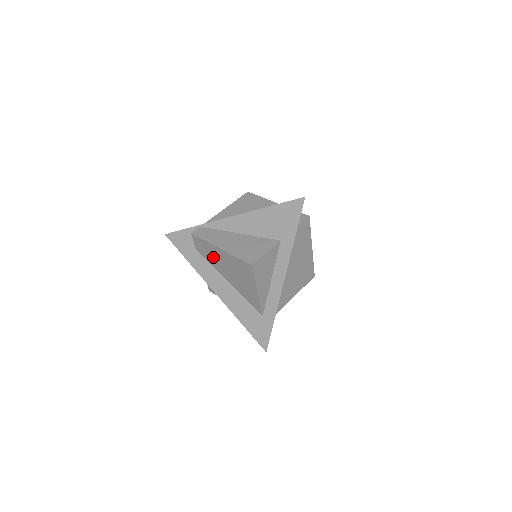
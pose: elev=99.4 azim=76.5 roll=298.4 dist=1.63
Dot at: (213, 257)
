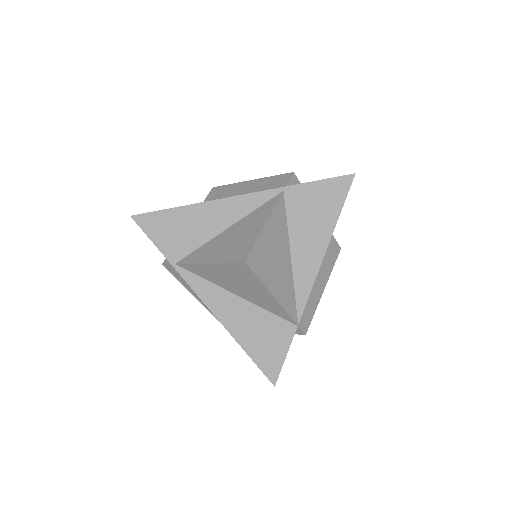
Dot at: occluded
